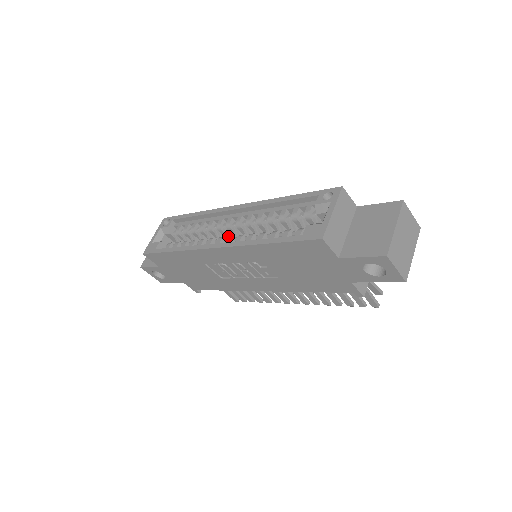
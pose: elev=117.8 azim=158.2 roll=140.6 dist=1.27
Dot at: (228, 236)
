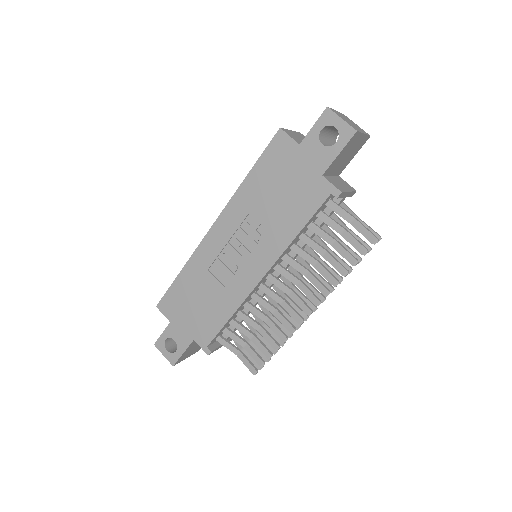
Dot at: occluded
